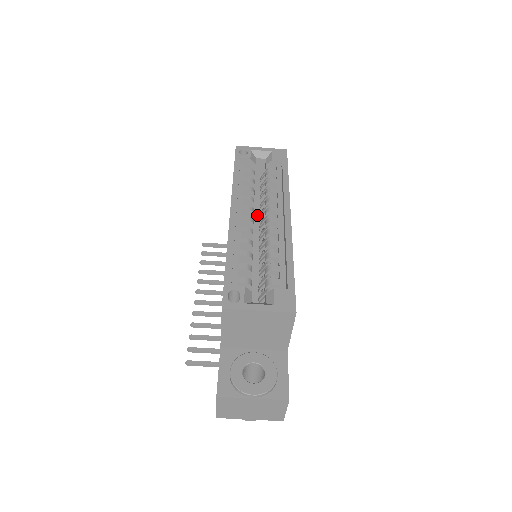
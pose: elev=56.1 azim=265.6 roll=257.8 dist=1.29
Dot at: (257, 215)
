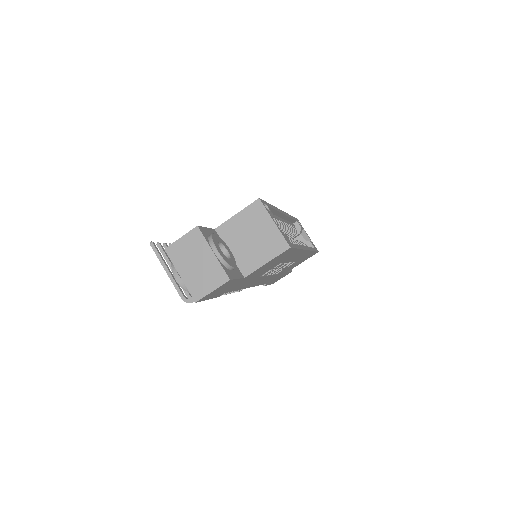
Dot at: occluded
